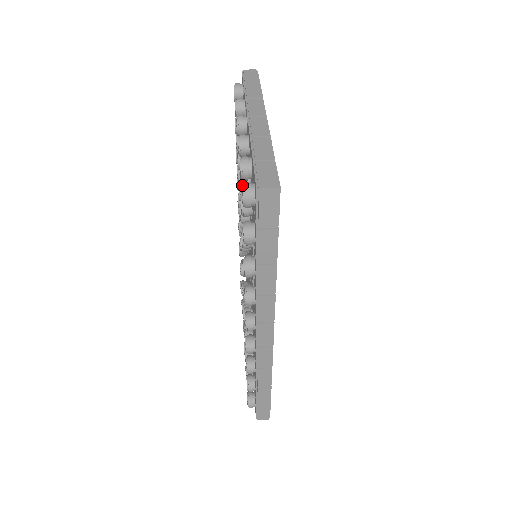
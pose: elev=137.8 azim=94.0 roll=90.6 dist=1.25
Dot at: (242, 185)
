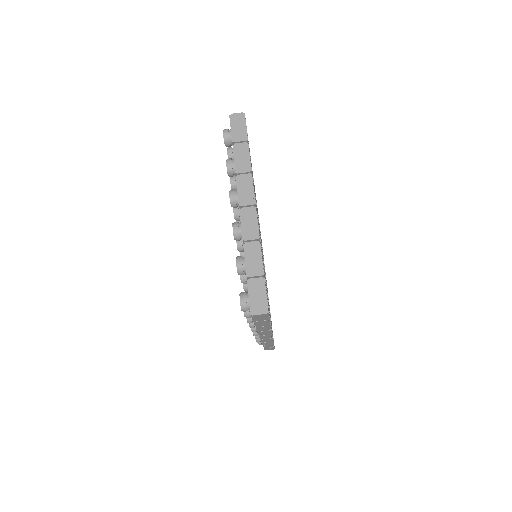
Dot at: (240, 300)
